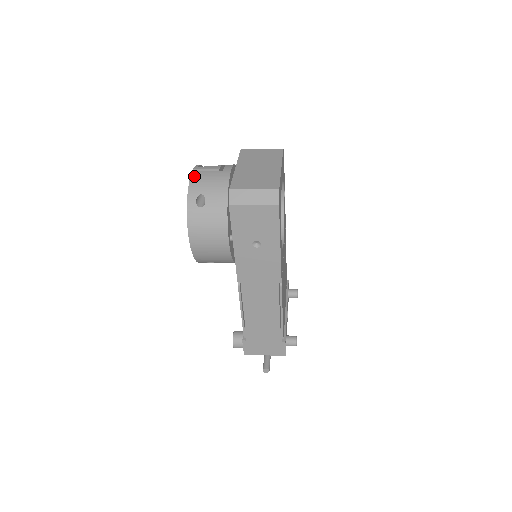
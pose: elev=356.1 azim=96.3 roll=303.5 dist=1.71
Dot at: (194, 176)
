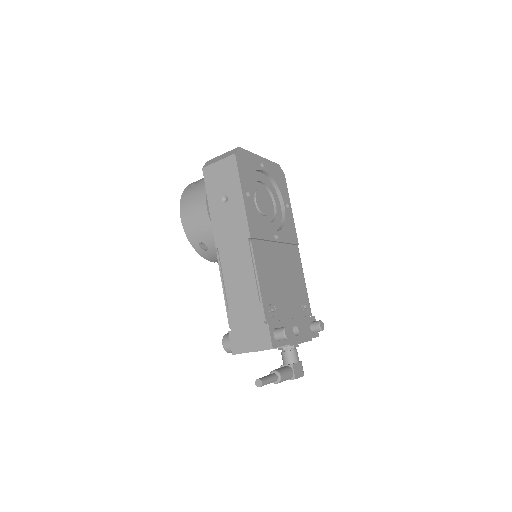
Dot at: occluded
